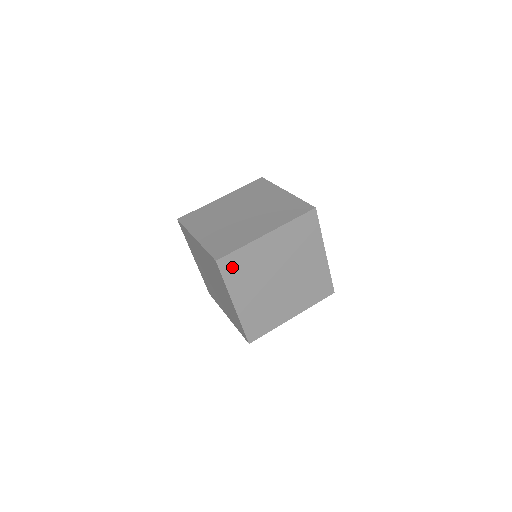
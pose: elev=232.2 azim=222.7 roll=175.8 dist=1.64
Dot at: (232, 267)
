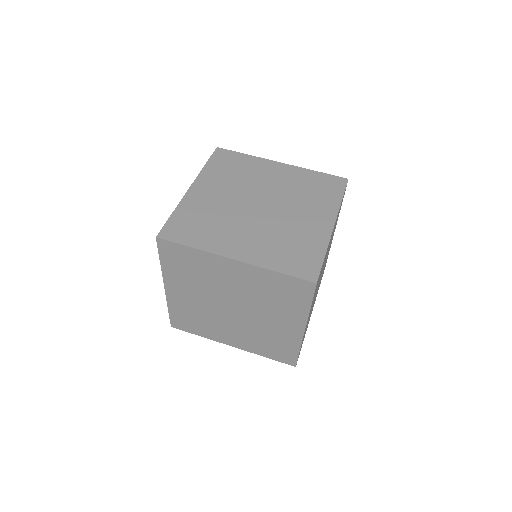
Dot at: occluded
